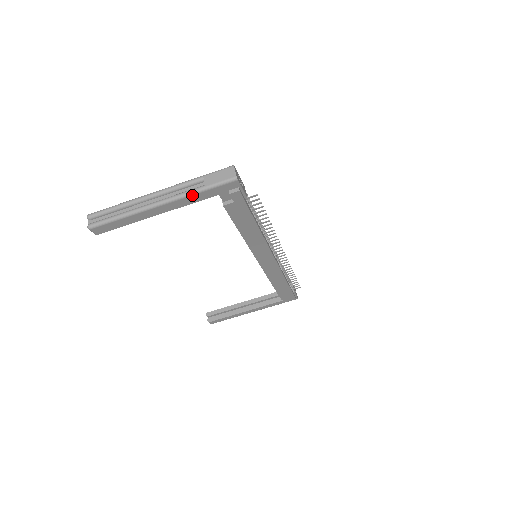
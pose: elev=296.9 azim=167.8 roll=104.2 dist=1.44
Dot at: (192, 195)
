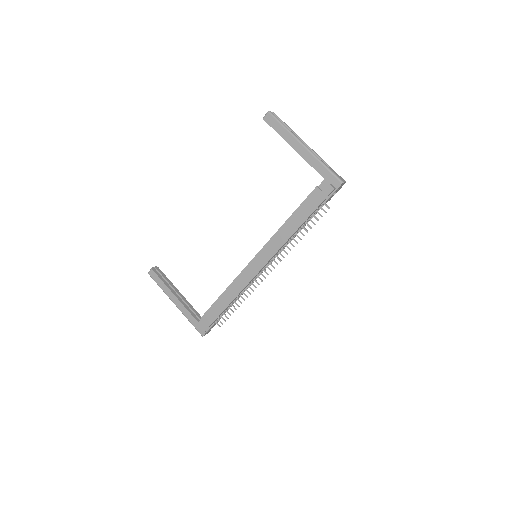
Dot at: (319, 162)
